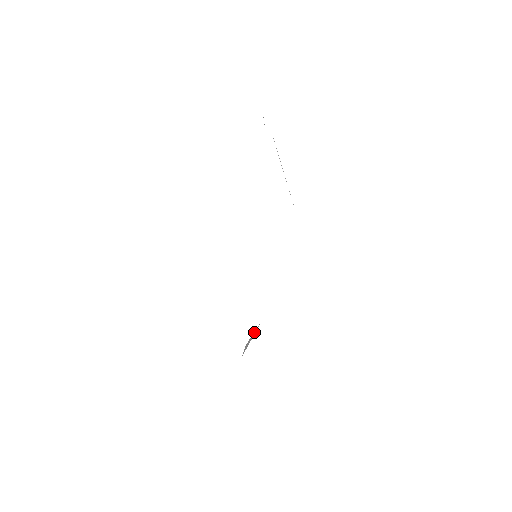
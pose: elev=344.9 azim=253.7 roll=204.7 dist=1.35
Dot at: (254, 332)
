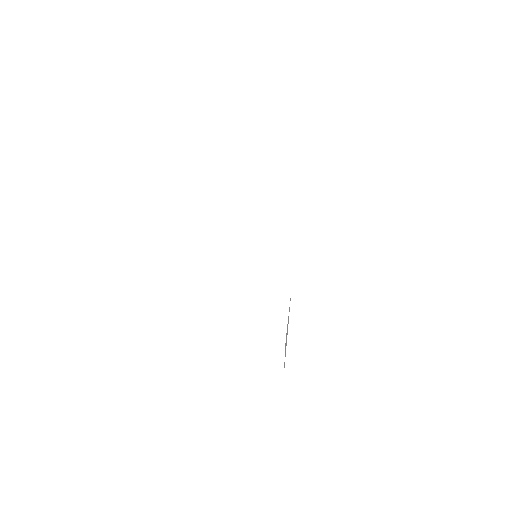
Dot at: occluded
